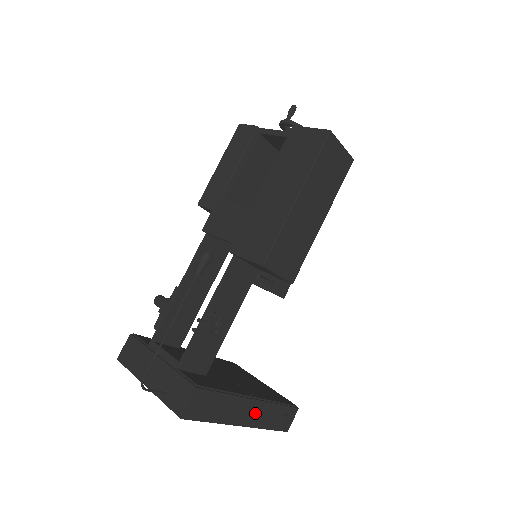
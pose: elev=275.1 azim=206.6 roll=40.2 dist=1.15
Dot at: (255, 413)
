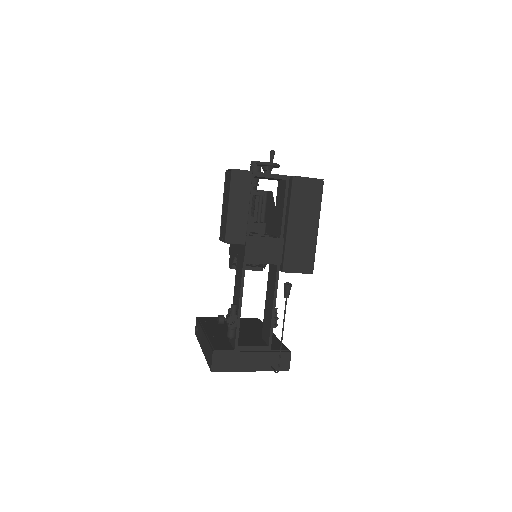
Dot at: occluded
